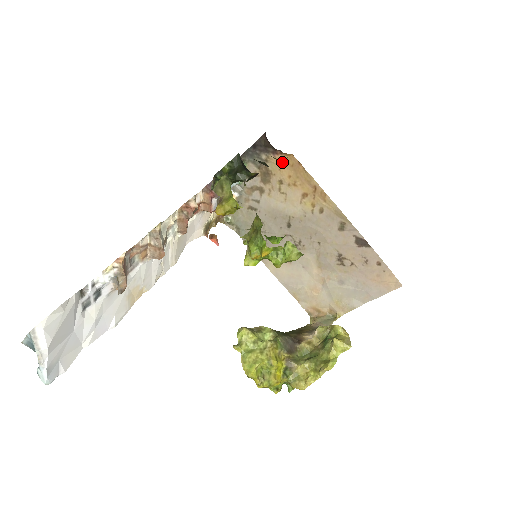
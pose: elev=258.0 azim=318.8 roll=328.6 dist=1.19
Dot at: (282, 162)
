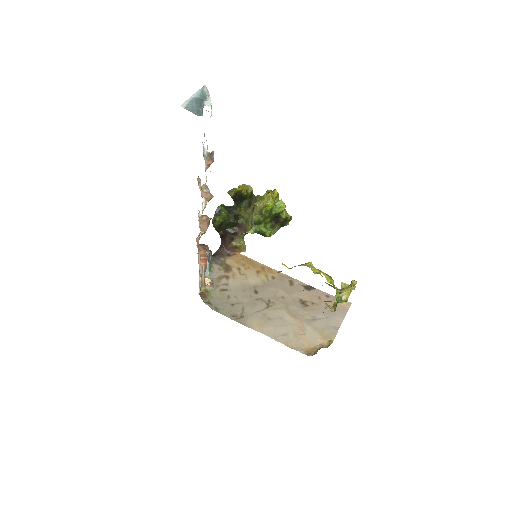
Dot at: (235, 259)
